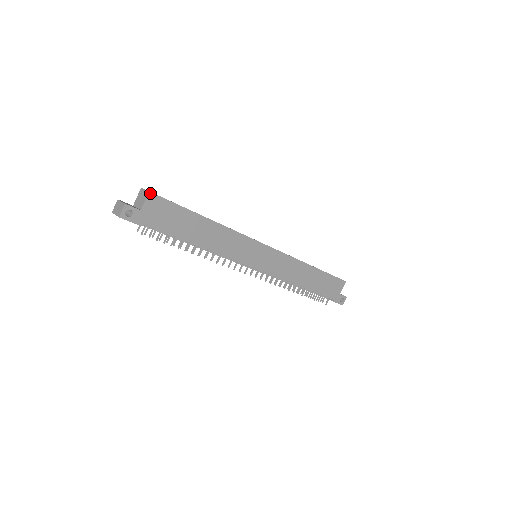
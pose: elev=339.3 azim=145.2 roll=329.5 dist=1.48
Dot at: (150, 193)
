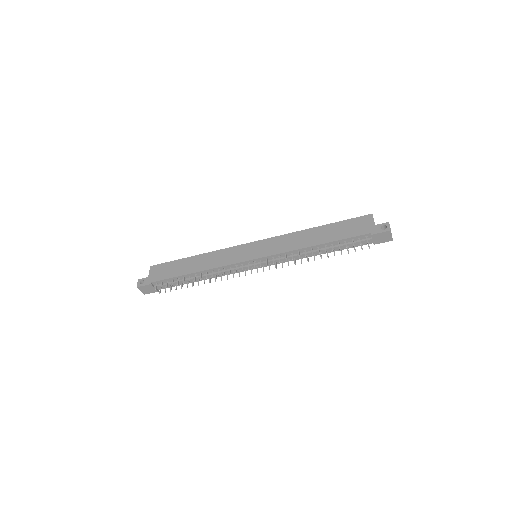
Dot at: (151, 267)
